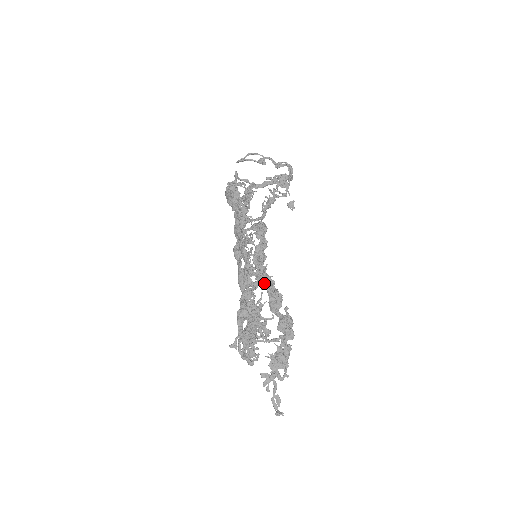
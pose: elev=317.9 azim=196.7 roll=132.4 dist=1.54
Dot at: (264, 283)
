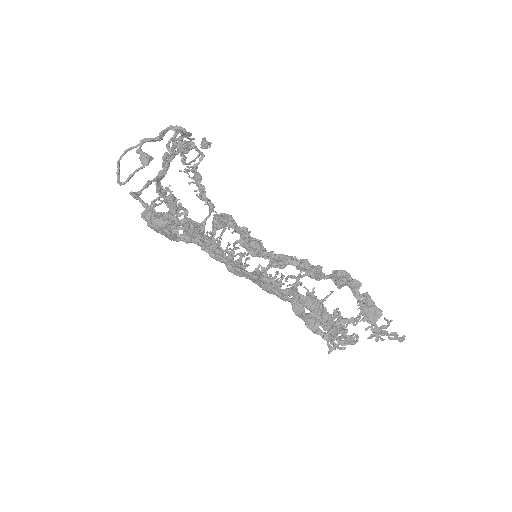
Dot at: (286, 265)
